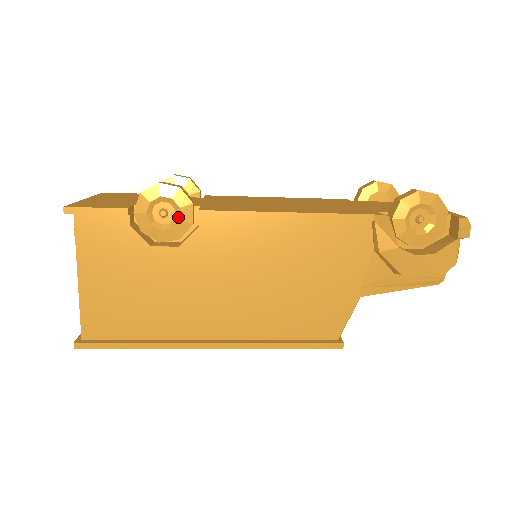
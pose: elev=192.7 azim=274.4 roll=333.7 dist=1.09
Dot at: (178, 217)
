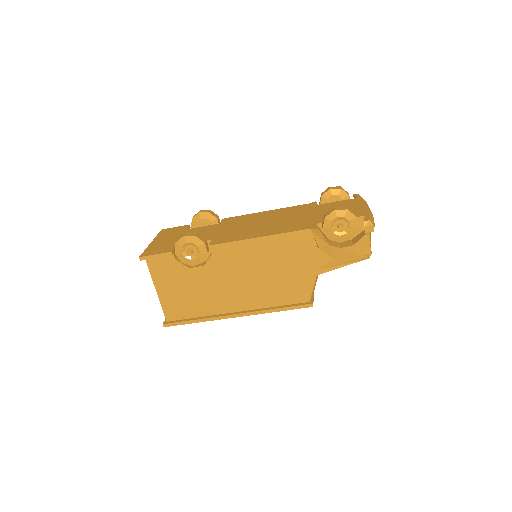
Dot at: (199, 252)
